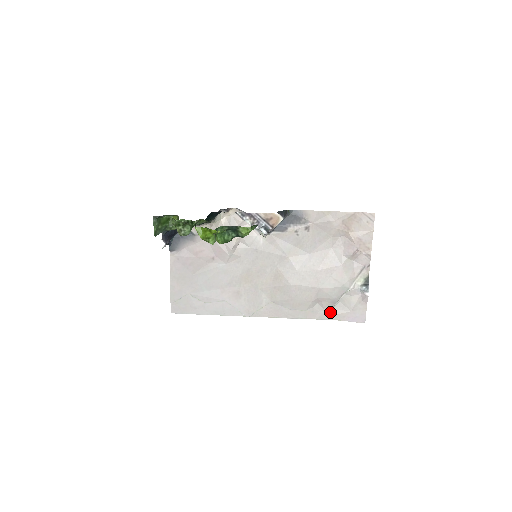
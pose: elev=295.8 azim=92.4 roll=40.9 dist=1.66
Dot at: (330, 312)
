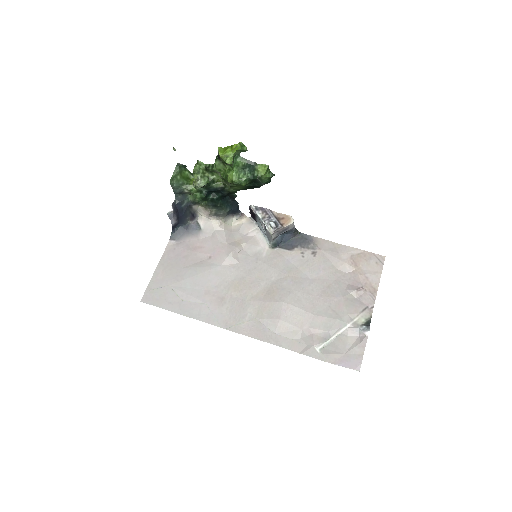
Dot at: (320, 350)
